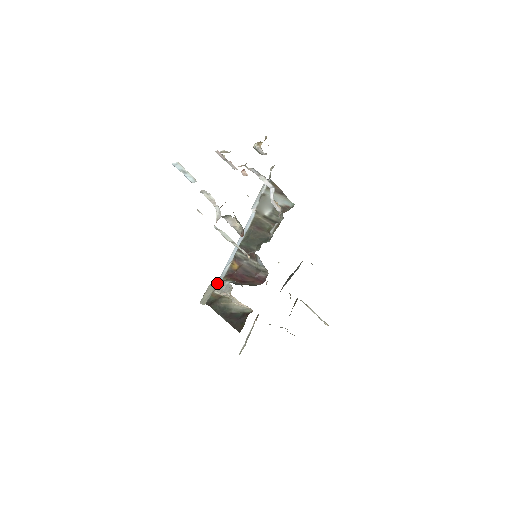
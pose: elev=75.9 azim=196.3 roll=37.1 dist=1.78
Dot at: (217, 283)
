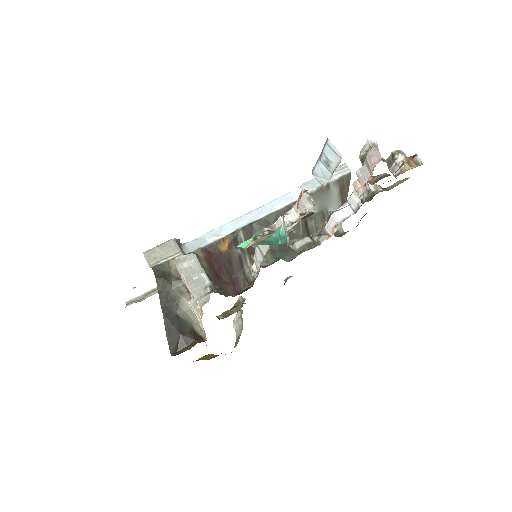
Dot at: (188, 255)
